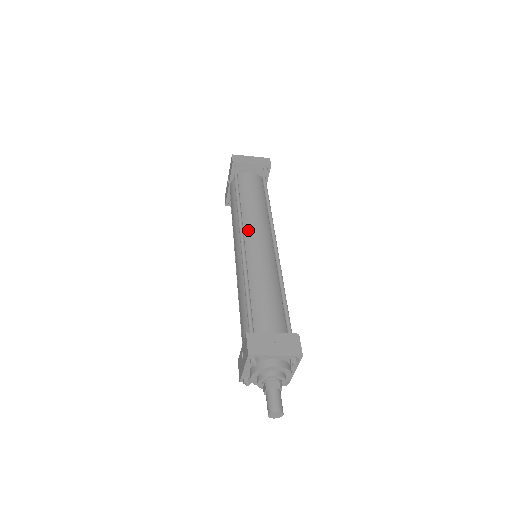
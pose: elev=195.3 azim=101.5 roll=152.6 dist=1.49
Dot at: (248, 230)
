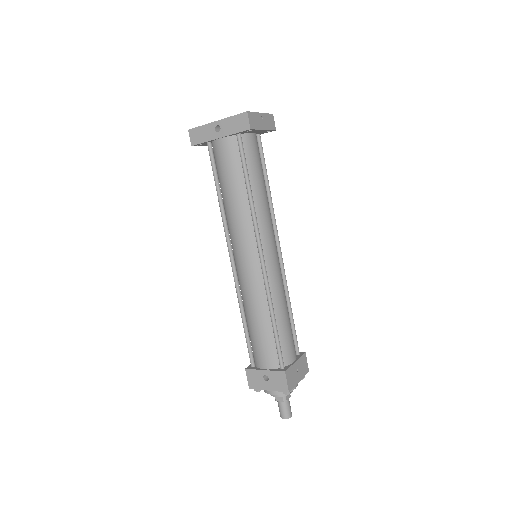
Dot at: (264, 238)
